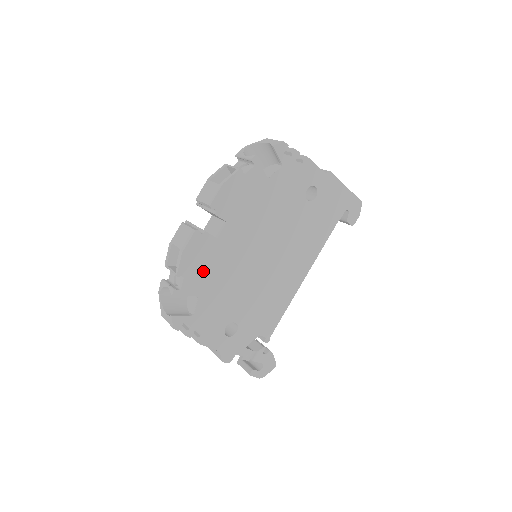
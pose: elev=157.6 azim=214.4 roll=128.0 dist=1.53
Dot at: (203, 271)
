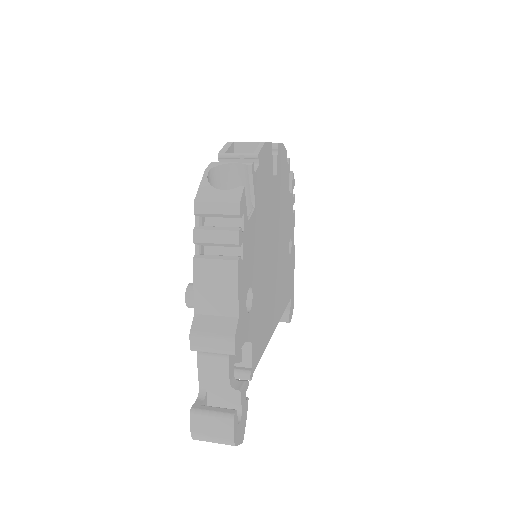
Dot at: (263, 187)
